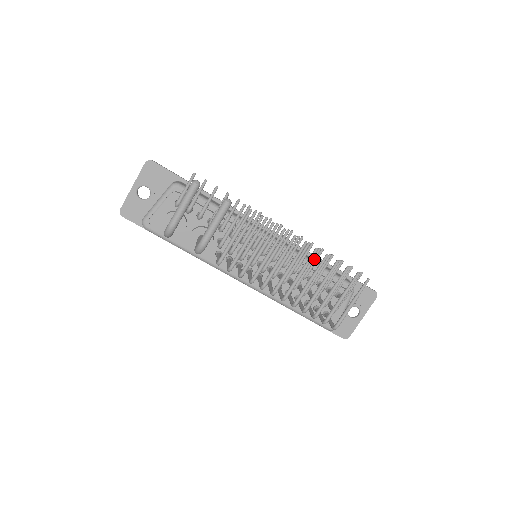
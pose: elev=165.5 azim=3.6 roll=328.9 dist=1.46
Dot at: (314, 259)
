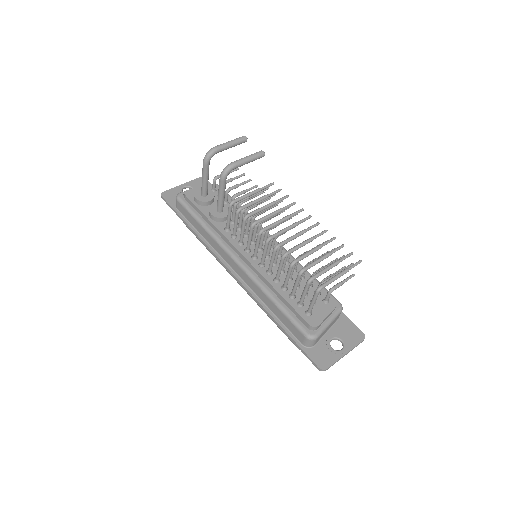
Dot at: occluded
